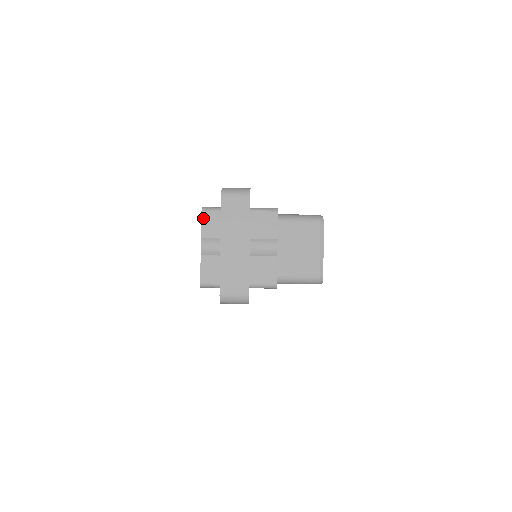
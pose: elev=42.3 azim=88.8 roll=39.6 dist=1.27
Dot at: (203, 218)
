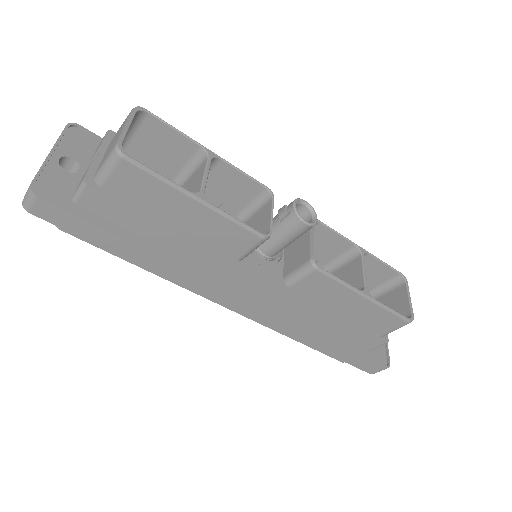
Dot at: occluded
